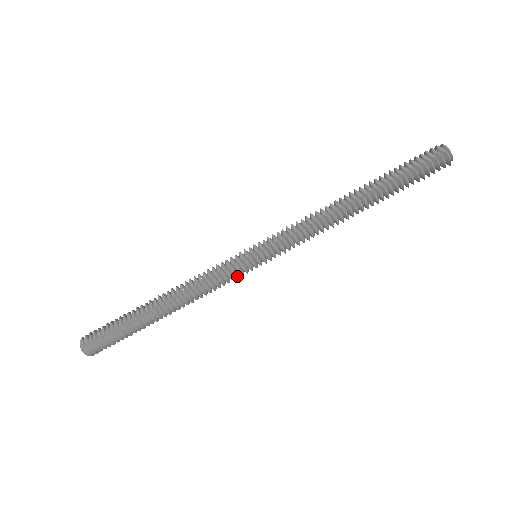
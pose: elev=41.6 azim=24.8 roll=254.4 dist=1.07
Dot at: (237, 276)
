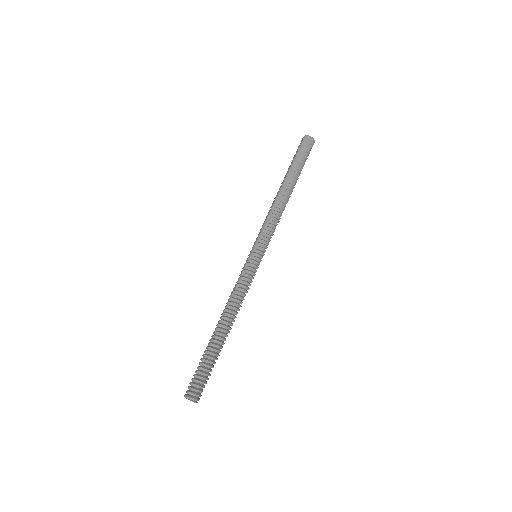
Dot at: (253, 272)
